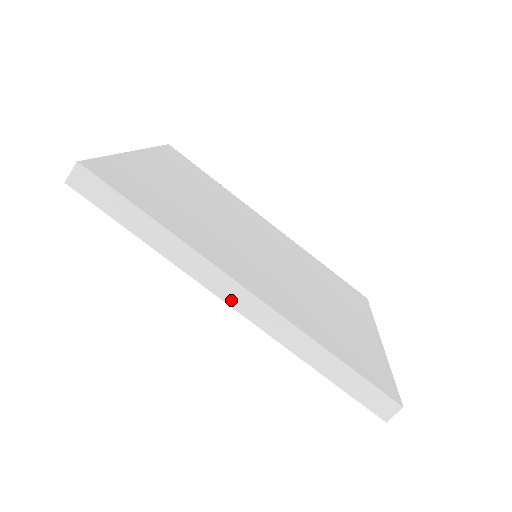
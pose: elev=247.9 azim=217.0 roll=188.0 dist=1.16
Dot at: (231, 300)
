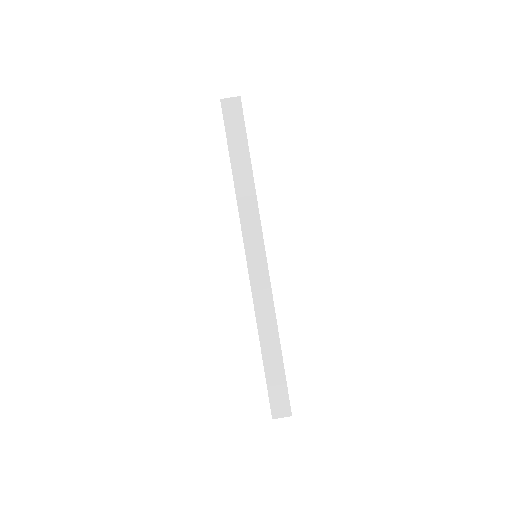
Dot at: (250, 255)
